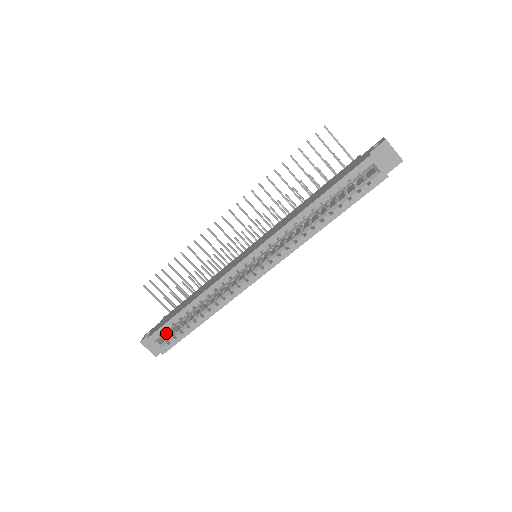
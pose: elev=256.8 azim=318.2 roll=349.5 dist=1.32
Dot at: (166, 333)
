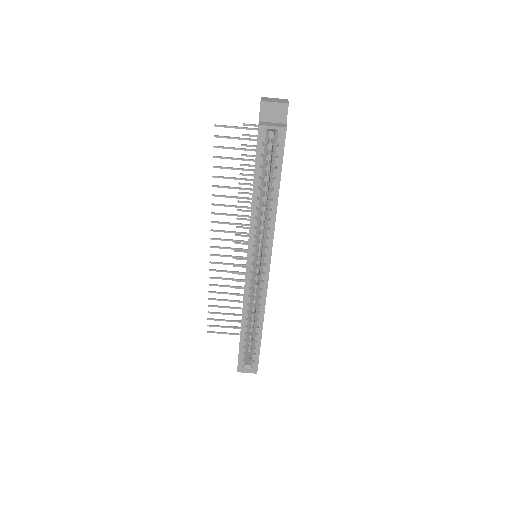
Dot at: (246, 355)
